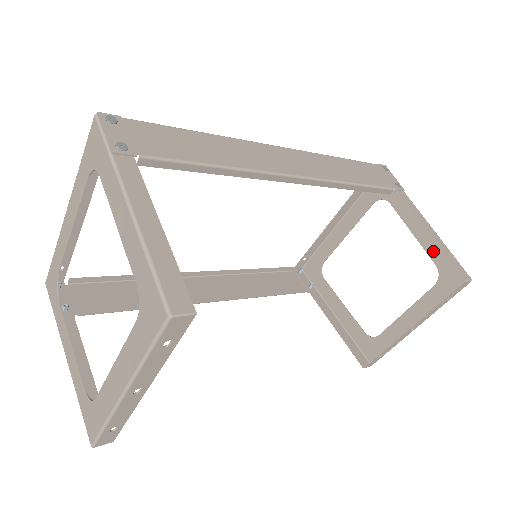
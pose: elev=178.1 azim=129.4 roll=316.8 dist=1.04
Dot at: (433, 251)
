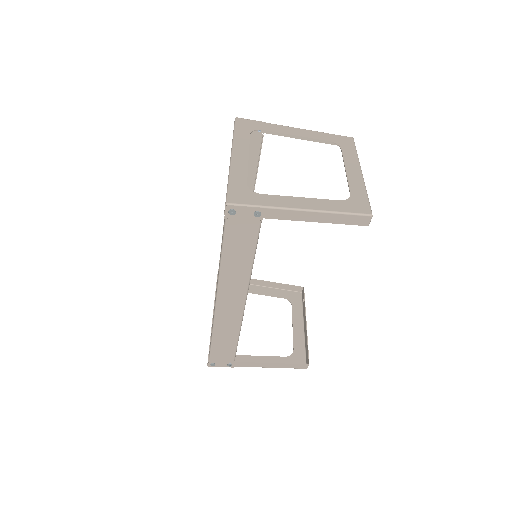
Dot at: (277, 294)
